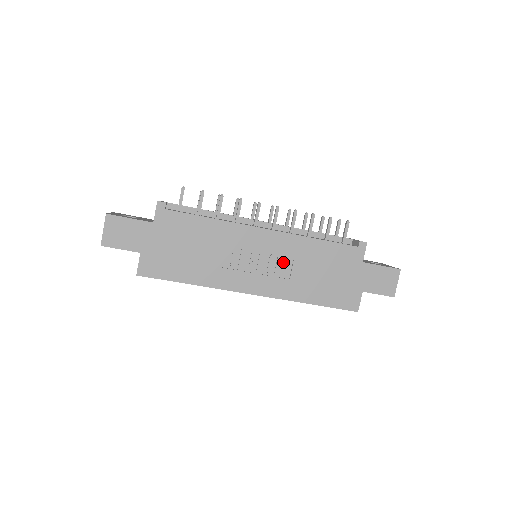
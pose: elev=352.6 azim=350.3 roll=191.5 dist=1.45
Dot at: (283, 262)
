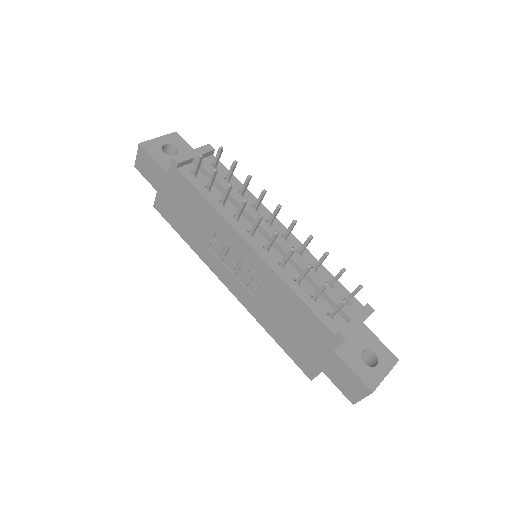
Dot at: (258, 285)
